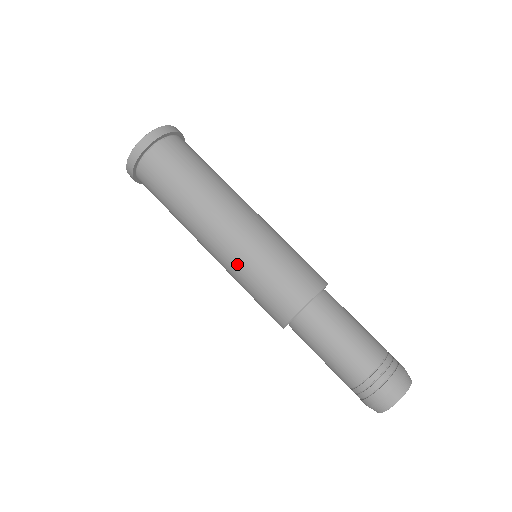
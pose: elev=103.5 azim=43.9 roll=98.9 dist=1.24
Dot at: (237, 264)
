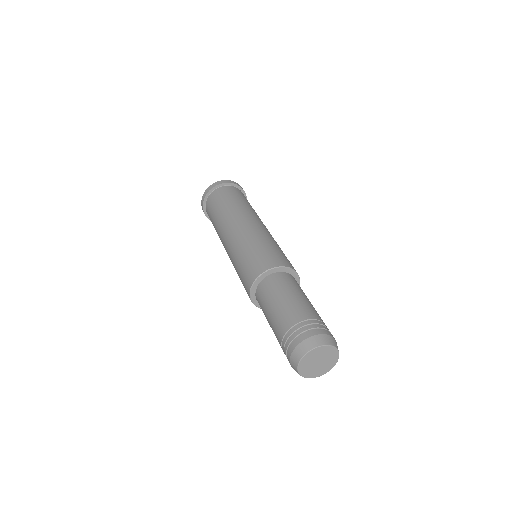
Dot at: (240, 242)
